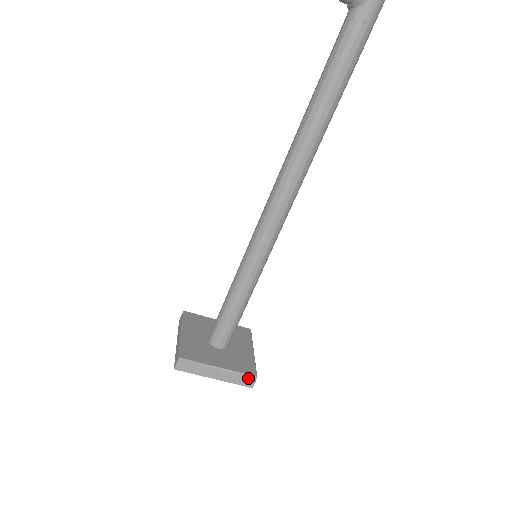
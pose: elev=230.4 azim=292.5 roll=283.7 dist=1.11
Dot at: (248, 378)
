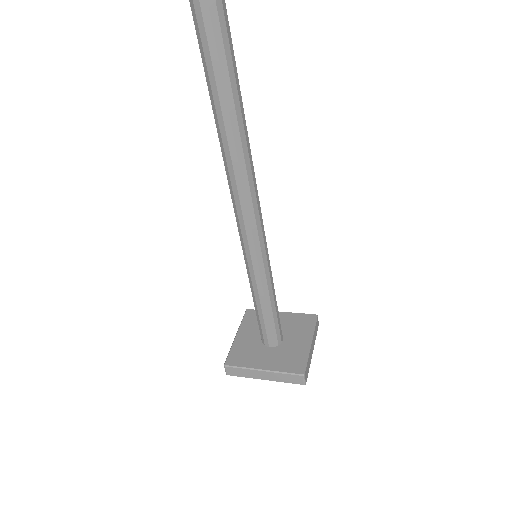
Dot at: (295, 376)
